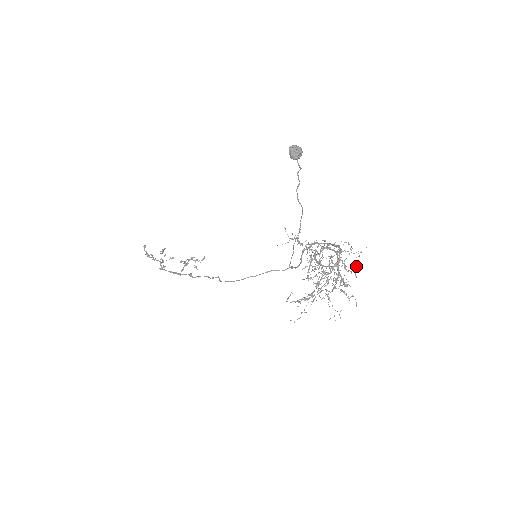
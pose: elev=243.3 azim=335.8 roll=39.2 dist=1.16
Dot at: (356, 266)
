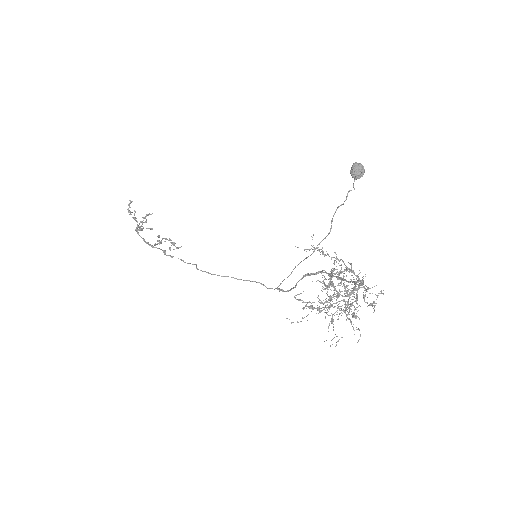
Dot at: occluded
